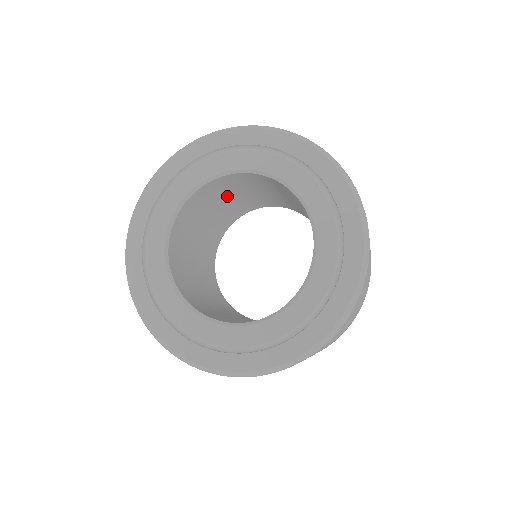
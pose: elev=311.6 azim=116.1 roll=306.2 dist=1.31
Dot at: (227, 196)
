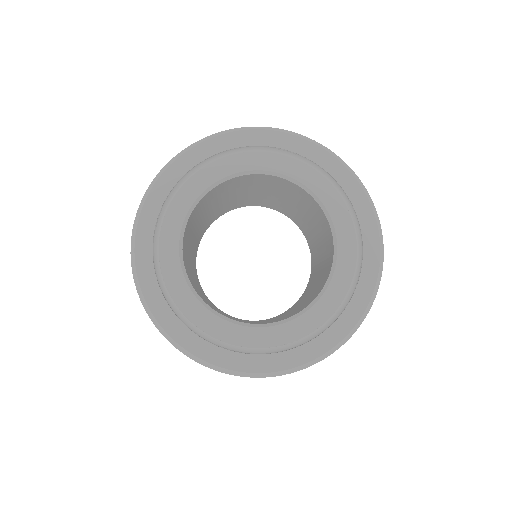
Dot at: (208, 208)
